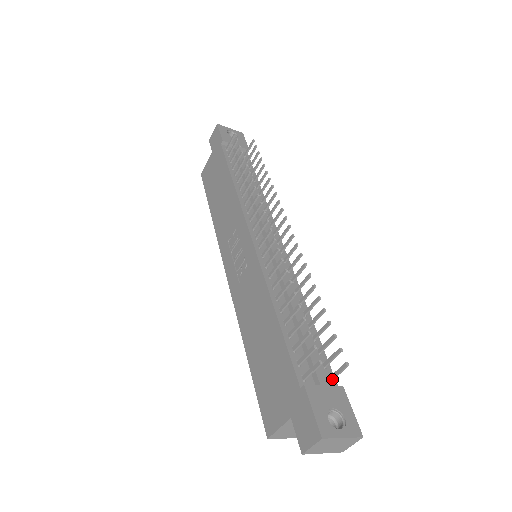
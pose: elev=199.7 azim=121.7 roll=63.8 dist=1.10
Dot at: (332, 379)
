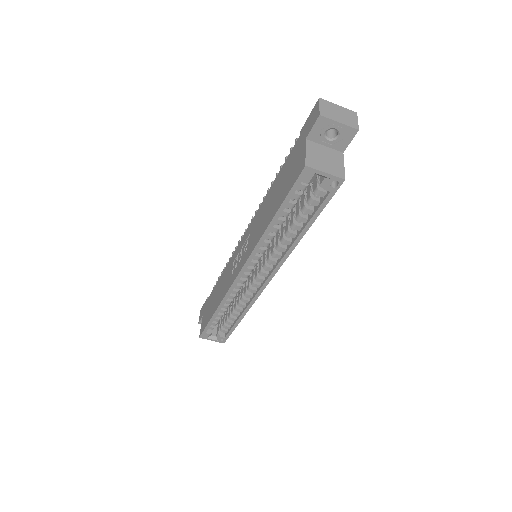
Dot at: occluded
